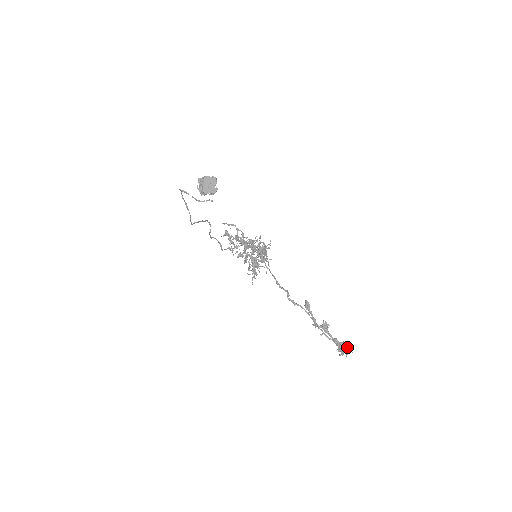
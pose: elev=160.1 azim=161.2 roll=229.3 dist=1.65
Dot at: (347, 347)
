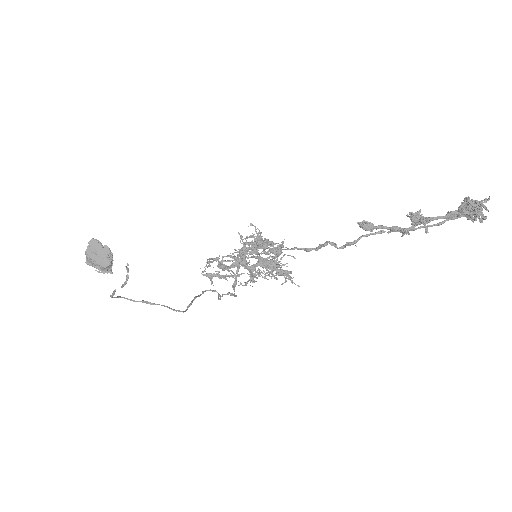
Dot at: (474, 202)
